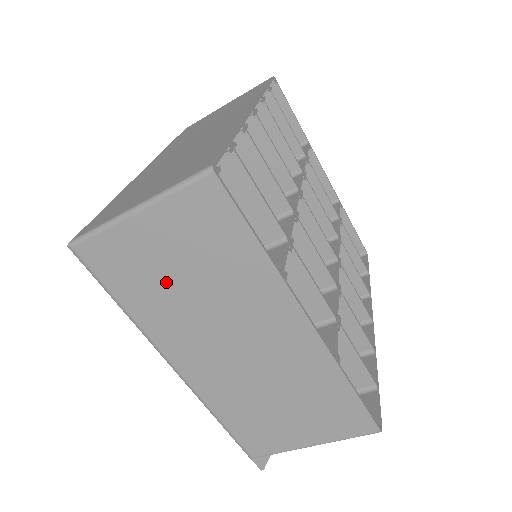
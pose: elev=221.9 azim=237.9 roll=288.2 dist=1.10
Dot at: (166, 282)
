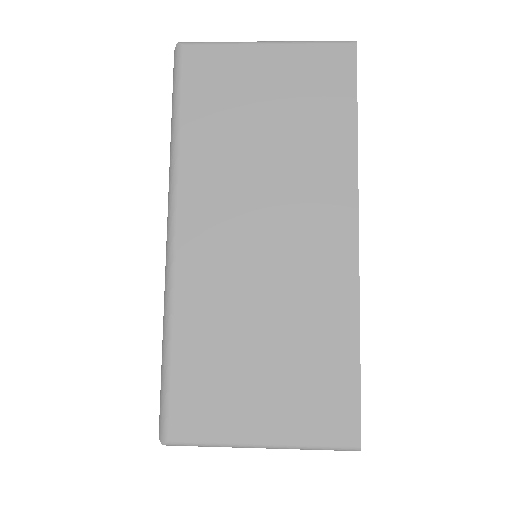
Dot at: occluded
